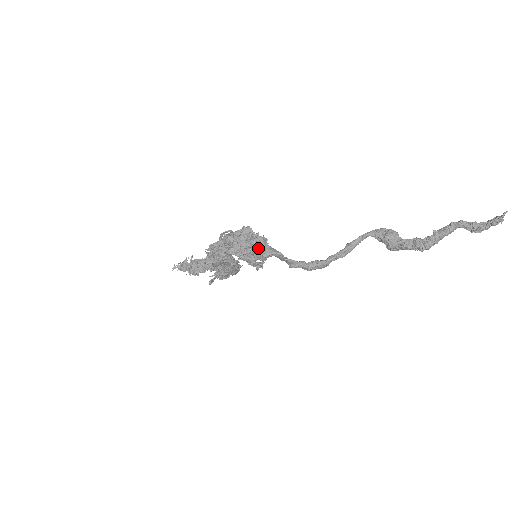
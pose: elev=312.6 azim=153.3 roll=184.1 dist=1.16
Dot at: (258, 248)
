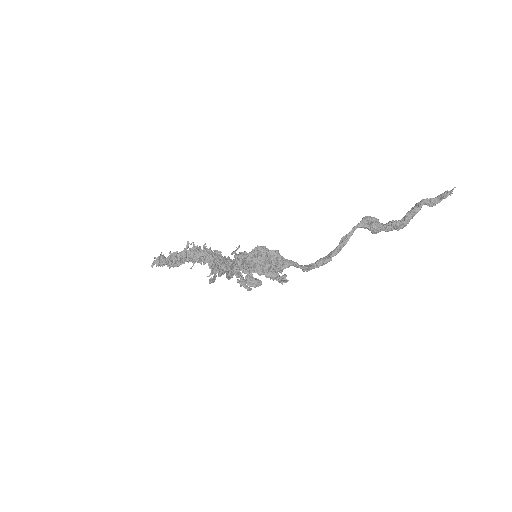
Dot at: (278, 265)
